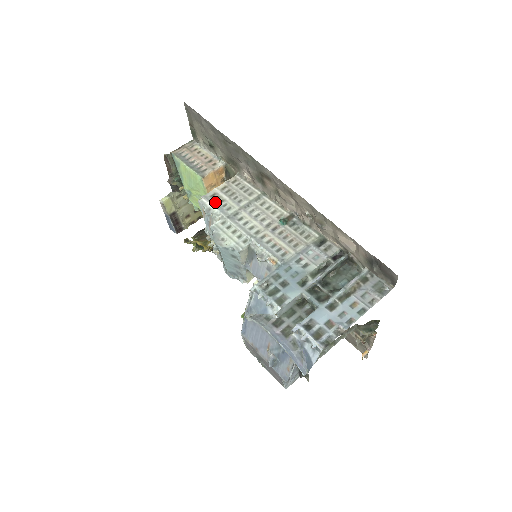
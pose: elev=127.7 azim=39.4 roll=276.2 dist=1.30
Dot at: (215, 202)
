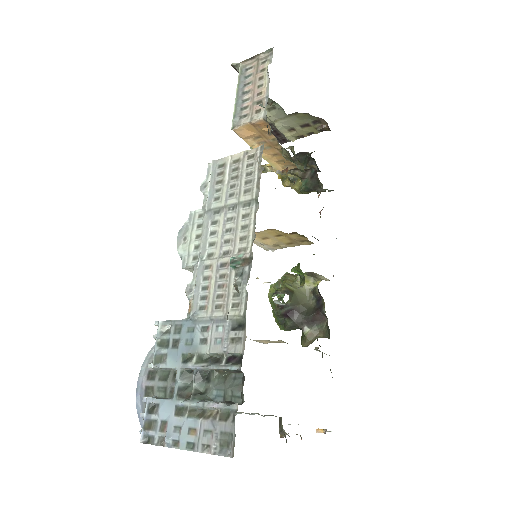
Dot at: (215, 178)
